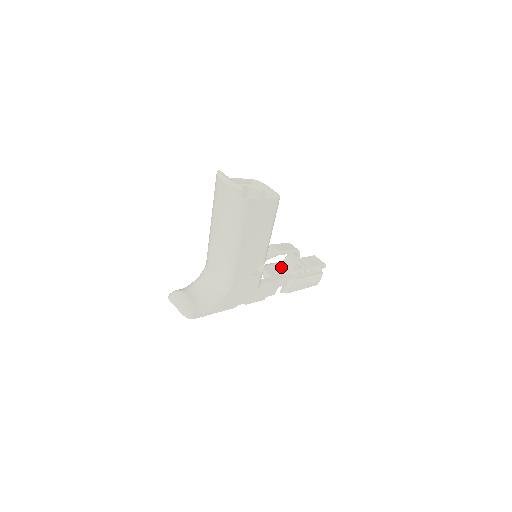
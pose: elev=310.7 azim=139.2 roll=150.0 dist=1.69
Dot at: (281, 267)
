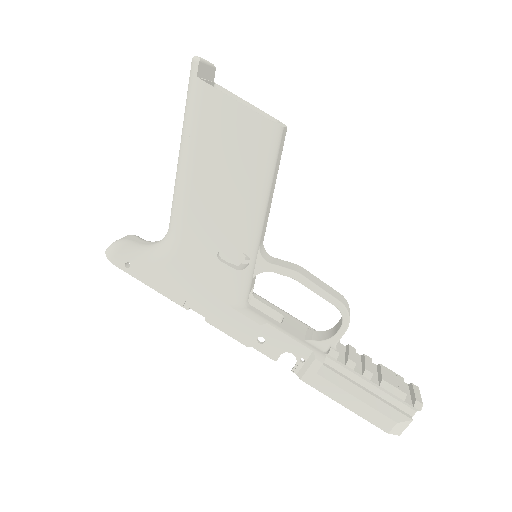
Dot at: (317, 333)
